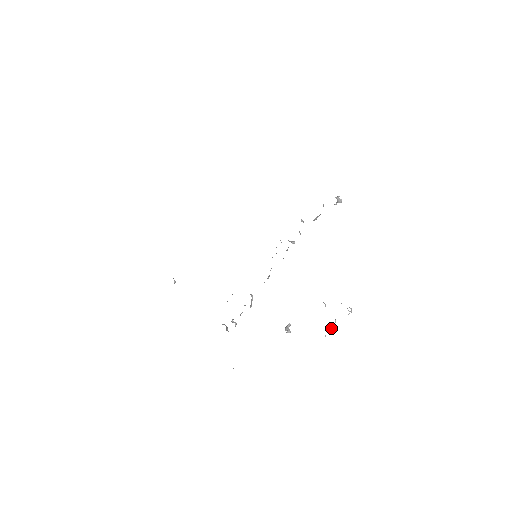
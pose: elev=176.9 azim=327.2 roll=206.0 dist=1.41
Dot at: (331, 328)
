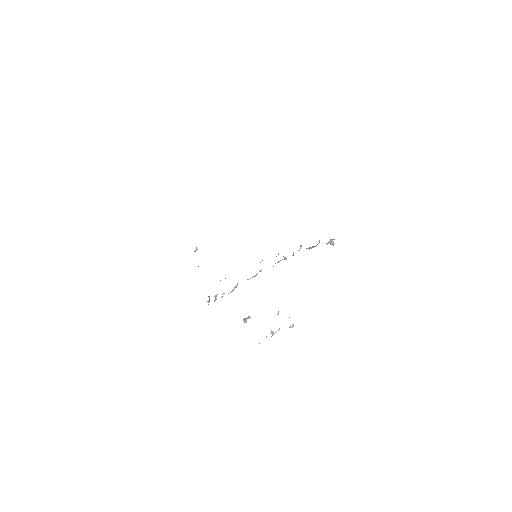
Dot at: (273, 333)
